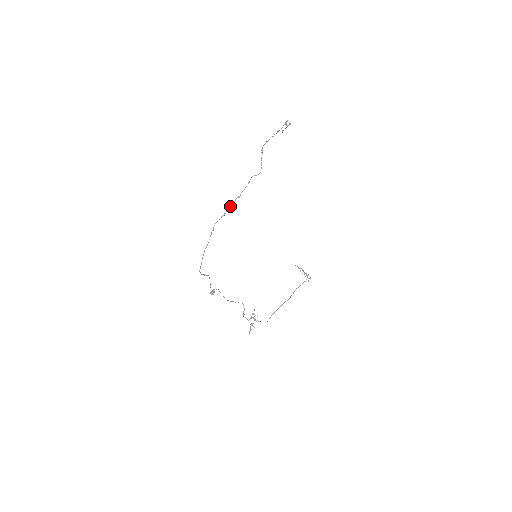
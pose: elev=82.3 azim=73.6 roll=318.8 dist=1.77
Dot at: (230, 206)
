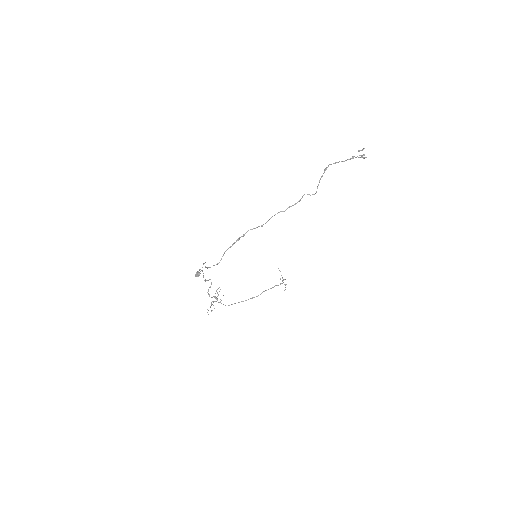
Dot at: occluded
